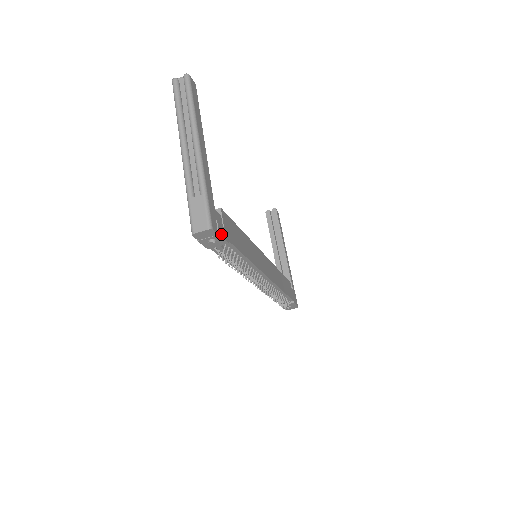
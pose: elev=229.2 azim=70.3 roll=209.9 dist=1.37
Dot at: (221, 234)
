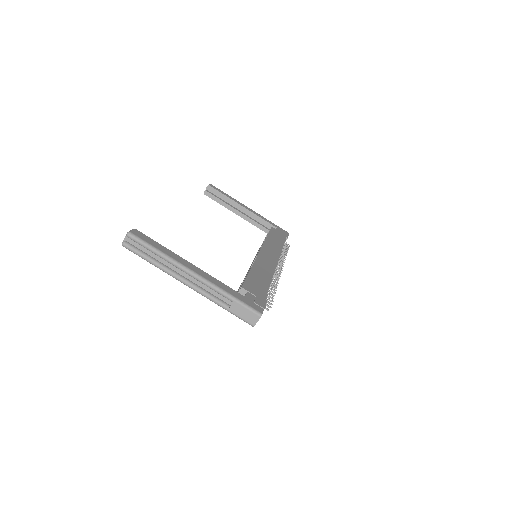
Dot at: (263, 305)
